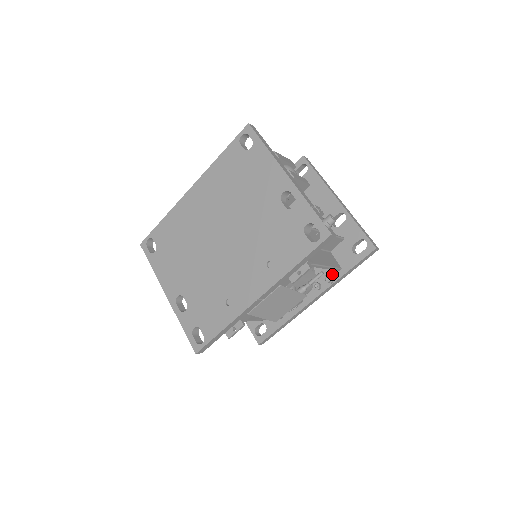
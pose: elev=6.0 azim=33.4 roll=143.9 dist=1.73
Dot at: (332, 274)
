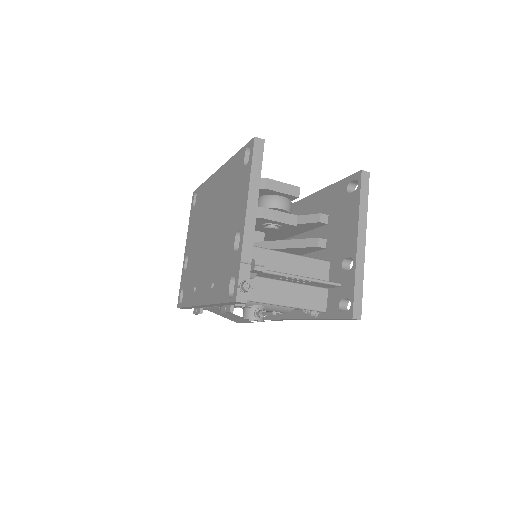
Dot at: occluded
